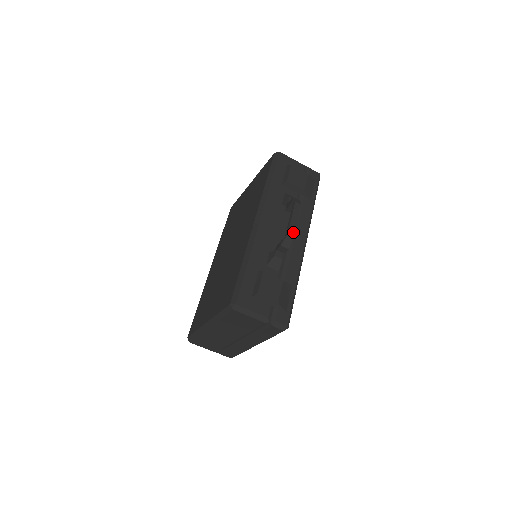
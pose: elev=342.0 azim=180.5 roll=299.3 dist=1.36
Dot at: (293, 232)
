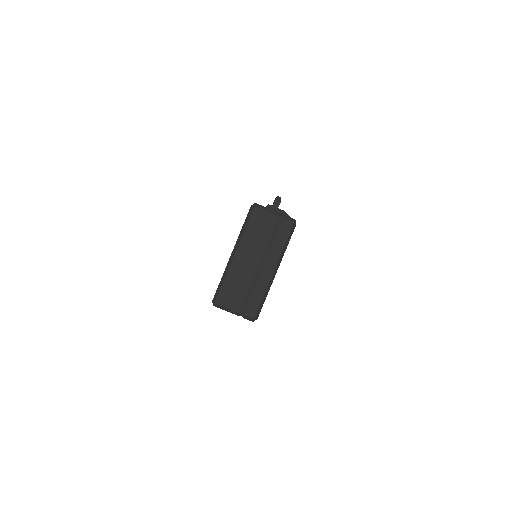
Dot at: (280, 197)
